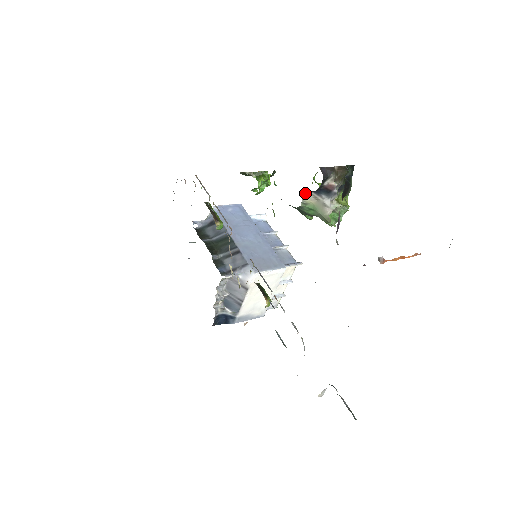
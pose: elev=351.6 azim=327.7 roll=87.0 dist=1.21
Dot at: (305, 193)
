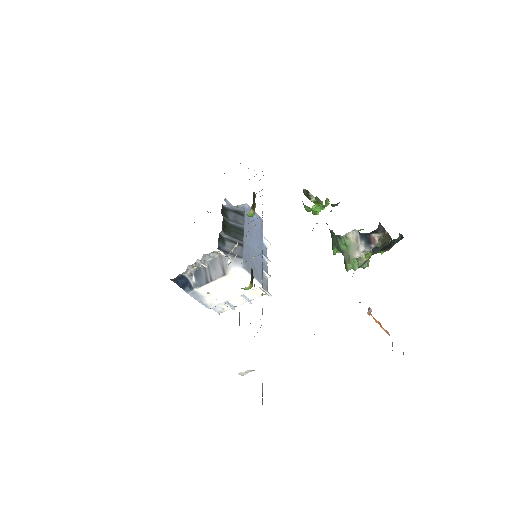
Dot at: (353, 230)
